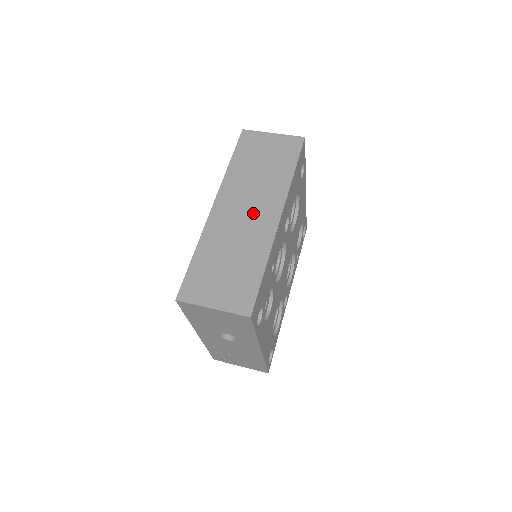
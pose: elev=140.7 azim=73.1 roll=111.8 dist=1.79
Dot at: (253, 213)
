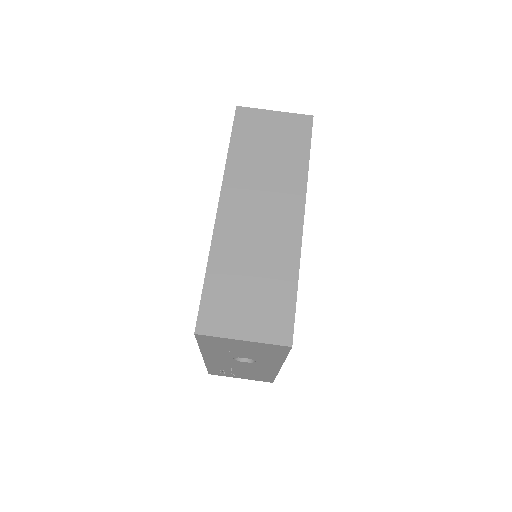
Dot at: (270, 214)
